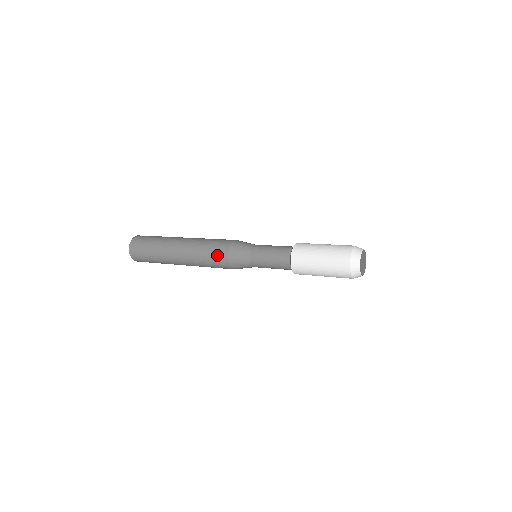
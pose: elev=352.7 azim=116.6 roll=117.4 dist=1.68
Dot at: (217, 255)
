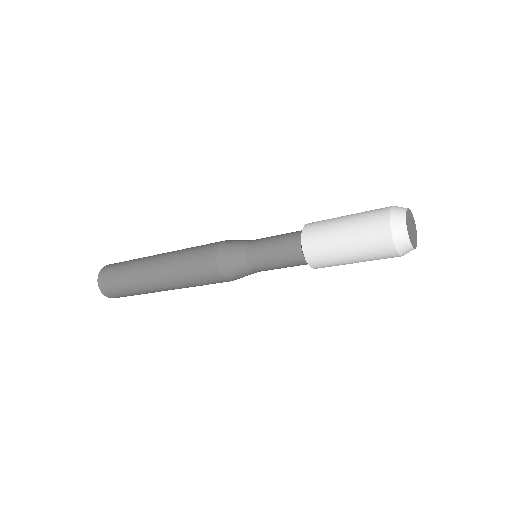
Dot at: (206, 275)
